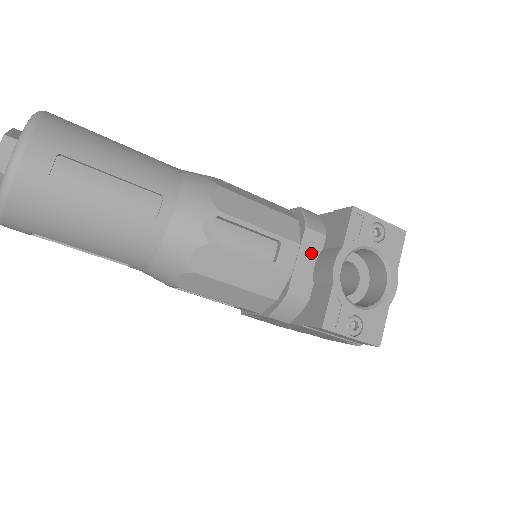
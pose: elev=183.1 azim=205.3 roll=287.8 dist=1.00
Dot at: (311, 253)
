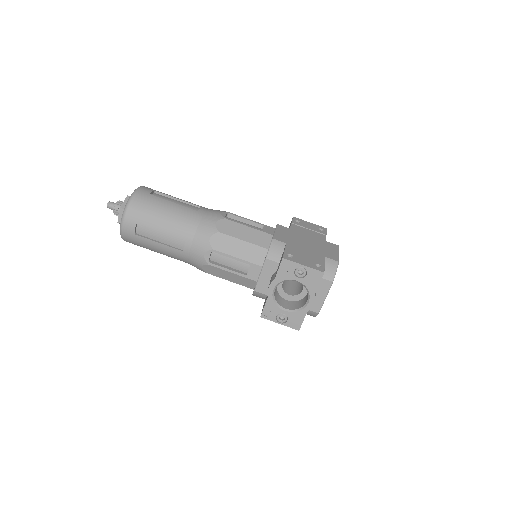
Dot at: (269, 272)
